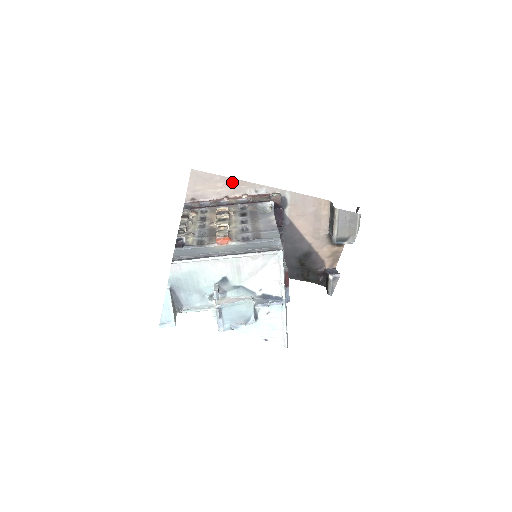
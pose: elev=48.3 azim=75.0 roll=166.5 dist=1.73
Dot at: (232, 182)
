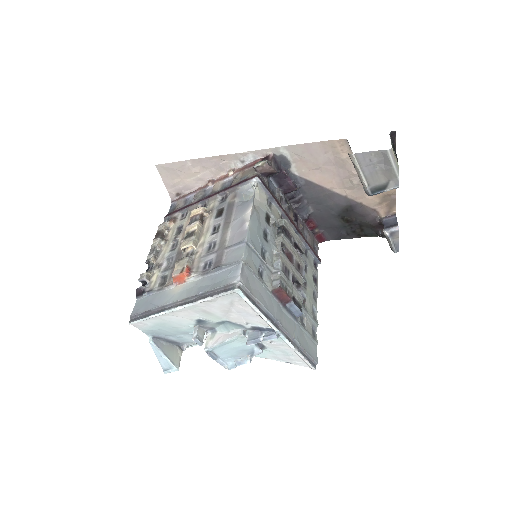
Dot at: (208, 162)
